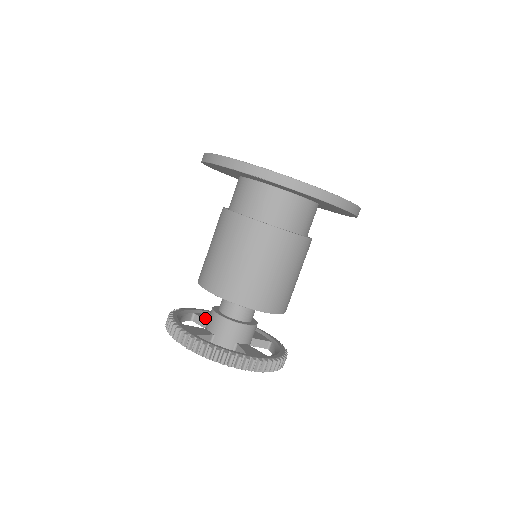
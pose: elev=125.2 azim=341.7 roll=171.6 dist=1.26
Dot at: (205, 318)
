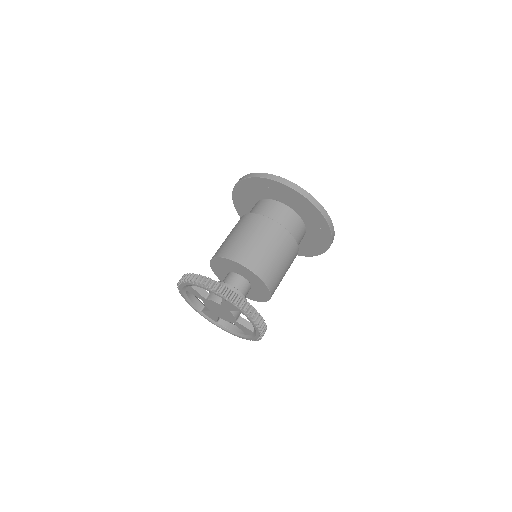
Dot at: occluded
